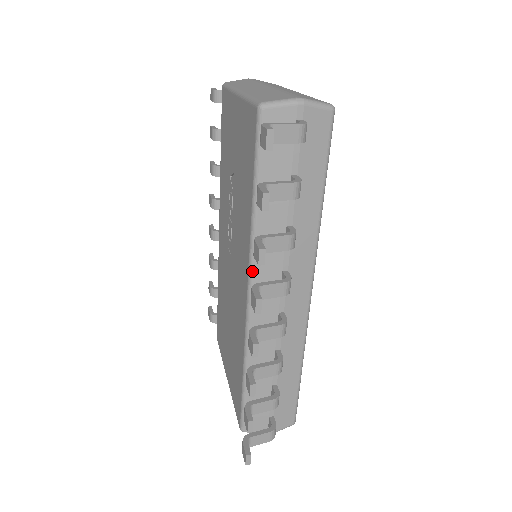
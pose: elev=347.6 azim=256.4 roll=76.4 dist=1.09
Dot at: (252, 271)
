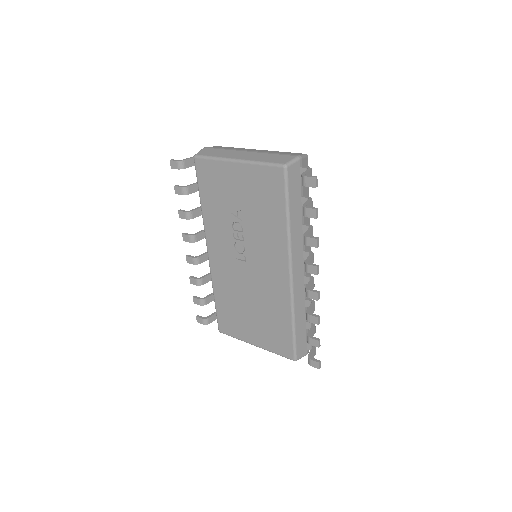
Dot at: (291, 258)
